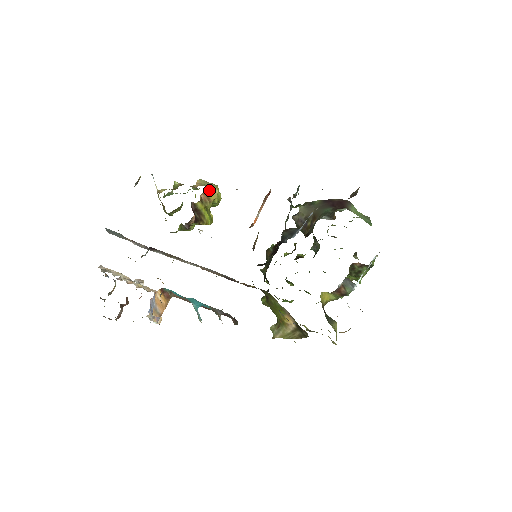
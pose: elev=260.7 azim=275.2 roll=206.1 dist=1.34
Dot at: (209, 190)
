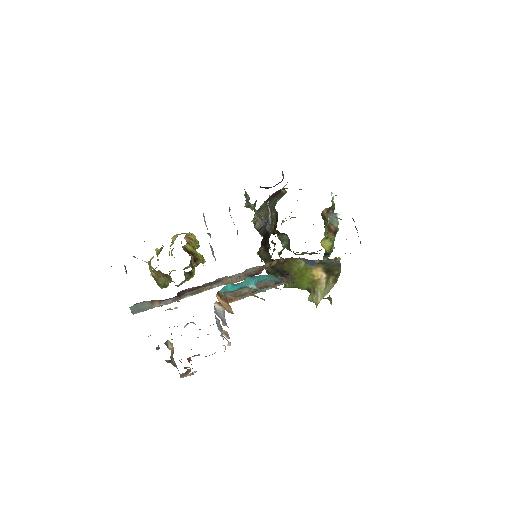
Dot at: (187, 234)
